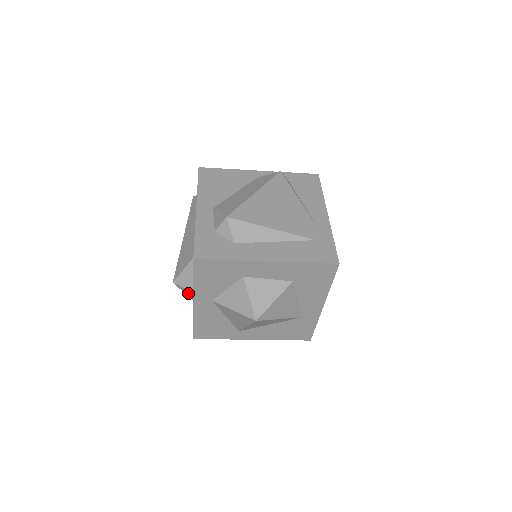
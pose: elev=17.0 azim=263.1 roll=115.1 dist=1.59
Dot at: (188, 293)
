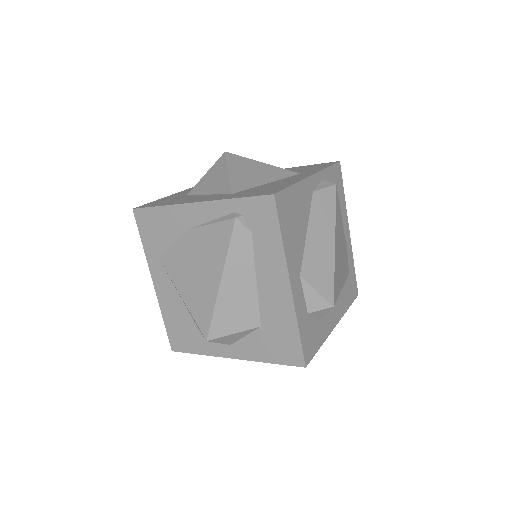
Dot at: occluded
